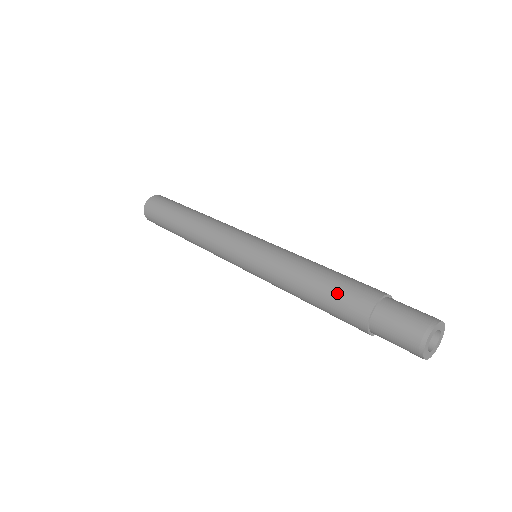
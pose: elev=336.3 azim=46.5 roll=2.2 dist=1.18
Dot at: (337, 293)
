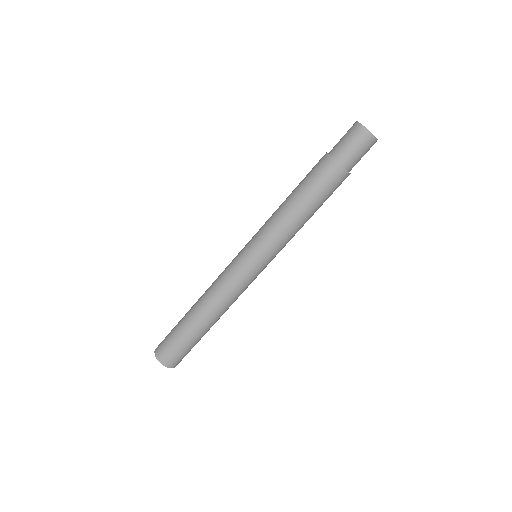
Dot at: (313, 183)
